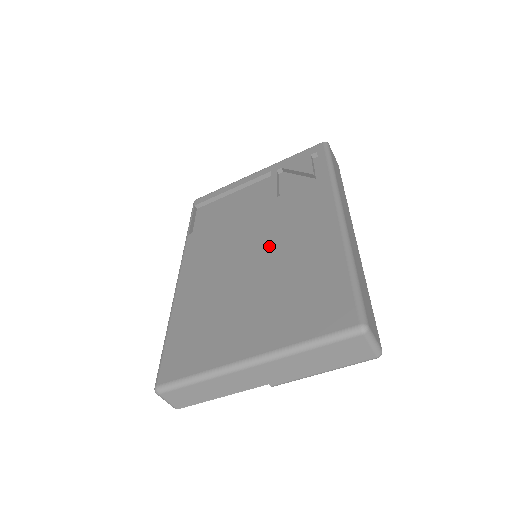
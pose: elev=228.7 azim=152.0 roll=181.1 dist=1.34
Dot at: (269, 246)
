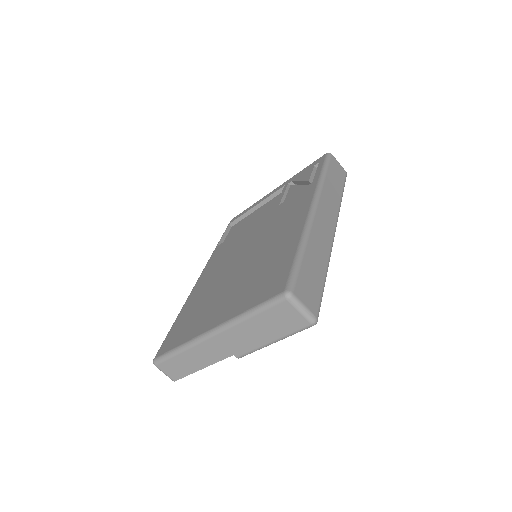
Dot at: (258, 244)
